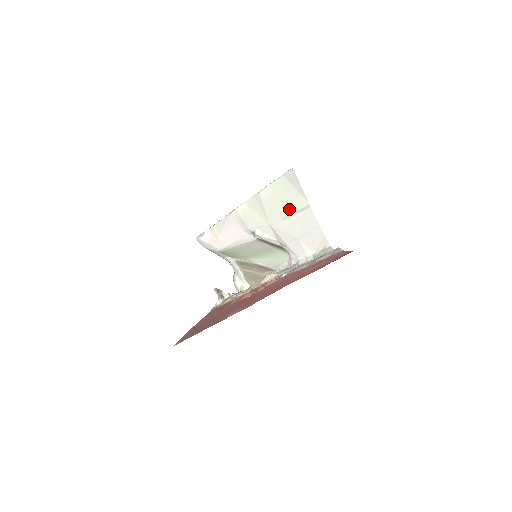
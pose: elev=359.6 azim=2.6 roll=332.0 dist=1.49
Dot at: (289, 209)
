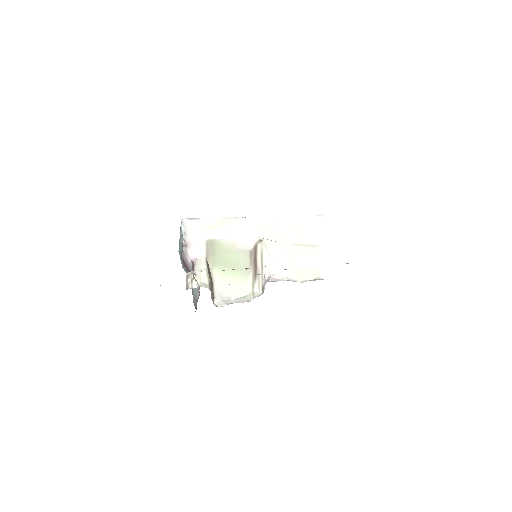
Dot at: (302, 240)
